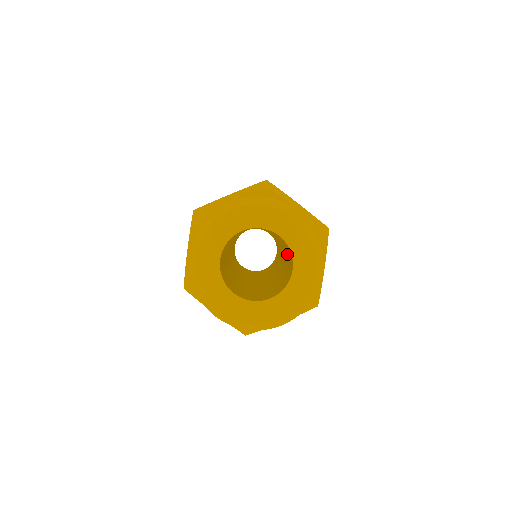
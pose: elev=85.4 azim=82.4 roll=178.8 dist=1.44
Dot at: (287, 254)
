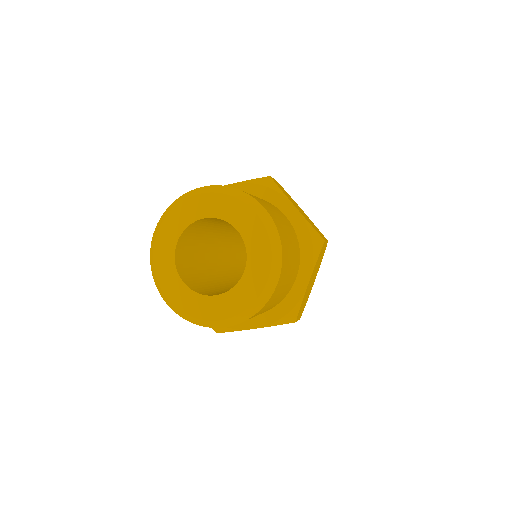
Dot at: occluded
